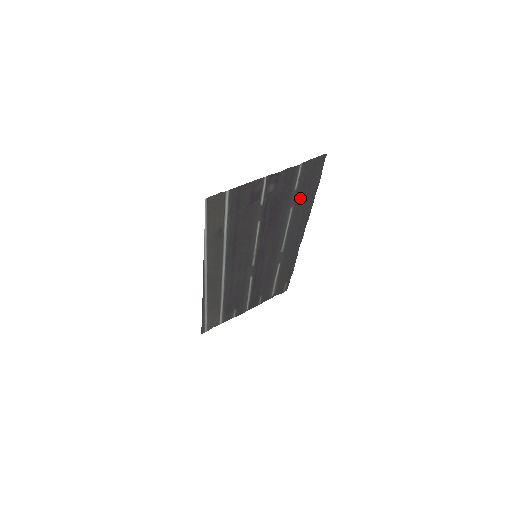
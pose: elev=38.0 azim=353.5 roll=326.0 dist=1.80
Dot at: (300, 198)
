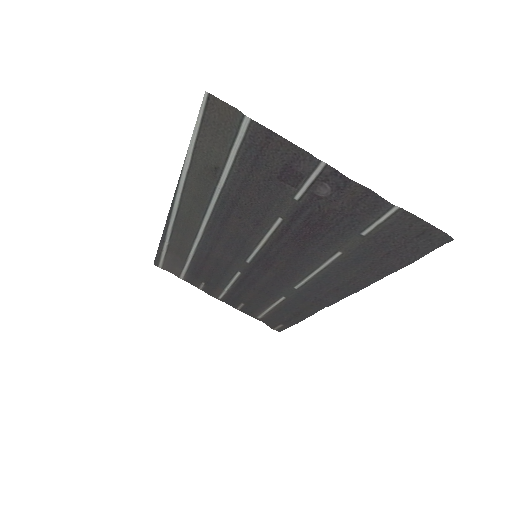
Dot at: (363, 254)
